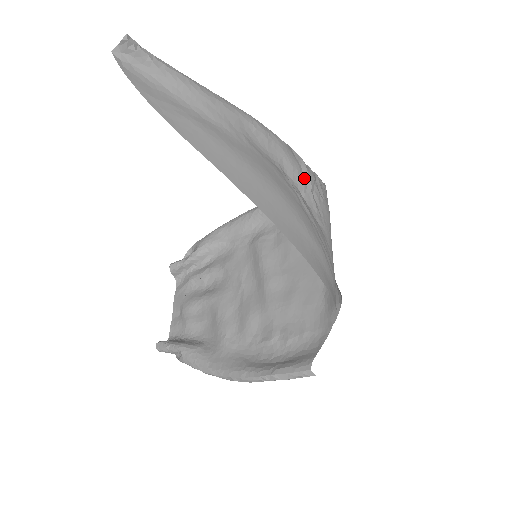
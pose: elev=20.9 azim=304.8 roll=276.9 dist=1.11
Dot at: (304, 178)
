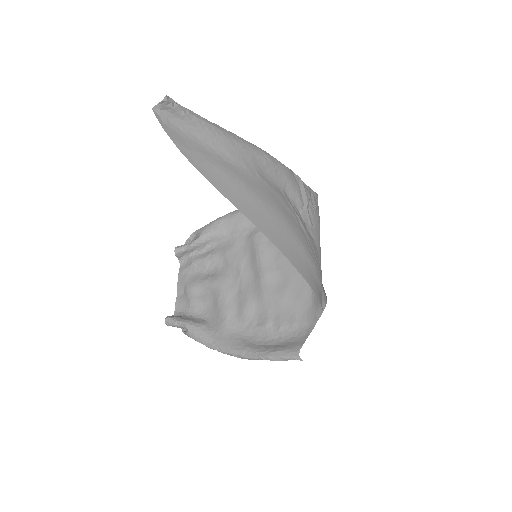
Dot at: (302, 197)
